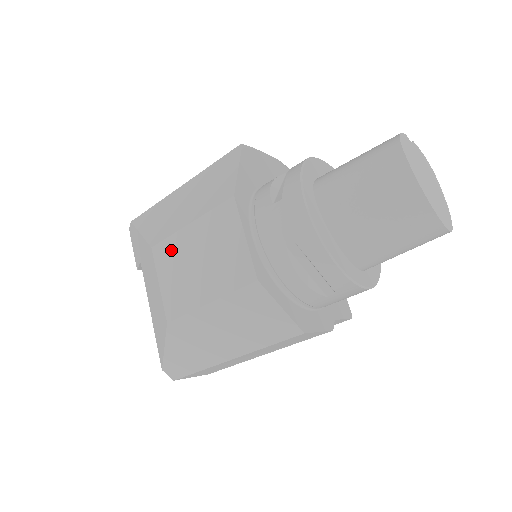
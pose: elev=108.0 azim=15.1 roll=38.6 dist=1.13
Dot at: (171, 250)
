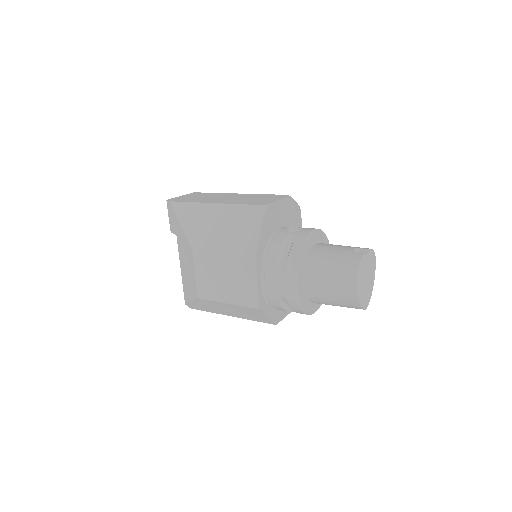
Dot at: (207, 261)
